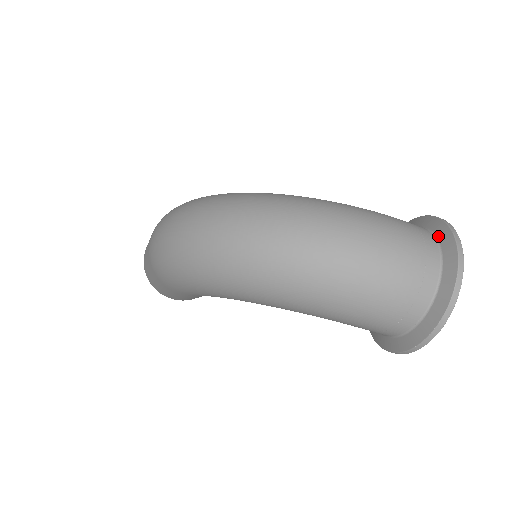
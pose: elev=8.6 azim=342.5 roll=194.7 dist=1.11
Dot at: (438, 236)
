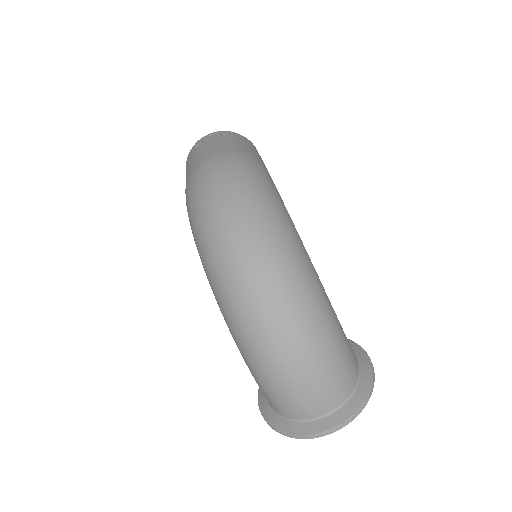
Dot at: (355, 393)
